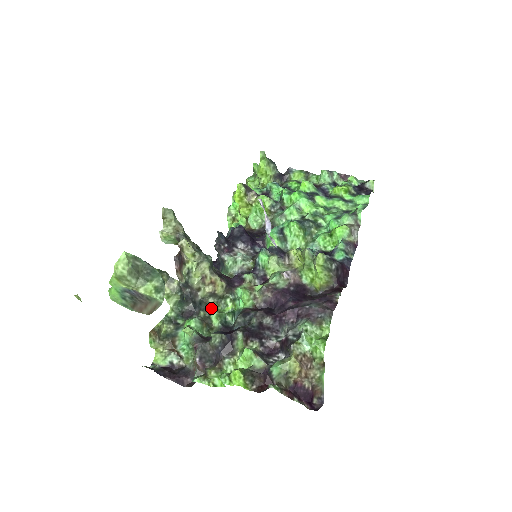
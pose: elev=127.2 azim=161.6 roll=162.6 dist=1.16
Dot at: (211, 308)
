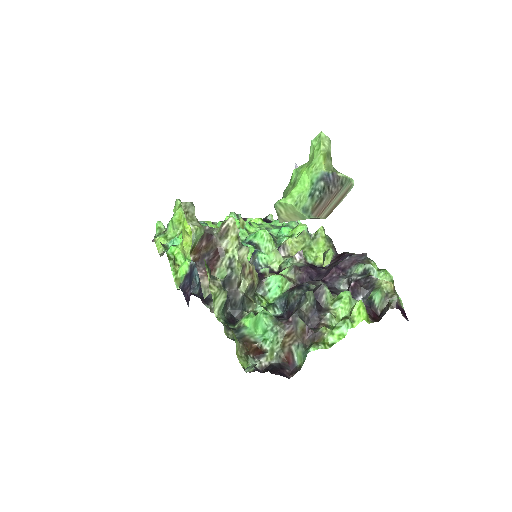
Dot at: (252, 305)
